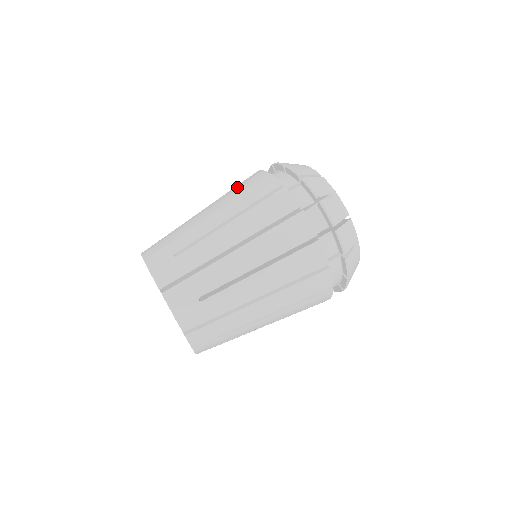
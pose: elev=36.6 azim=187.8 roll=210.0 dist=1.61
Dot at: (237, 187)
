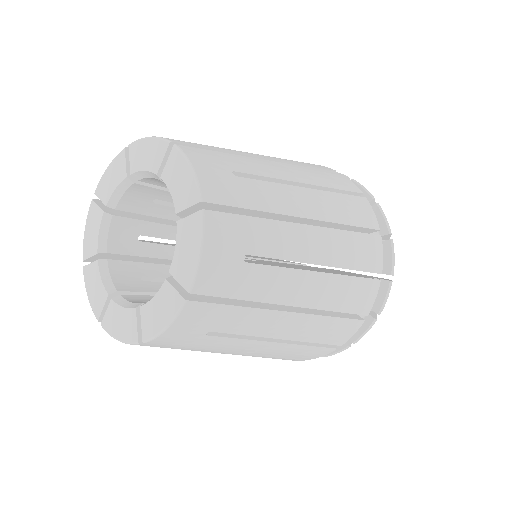
Dot at: (347, 206)
